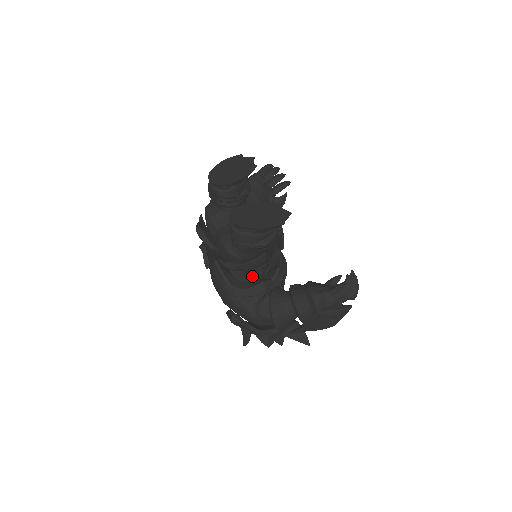
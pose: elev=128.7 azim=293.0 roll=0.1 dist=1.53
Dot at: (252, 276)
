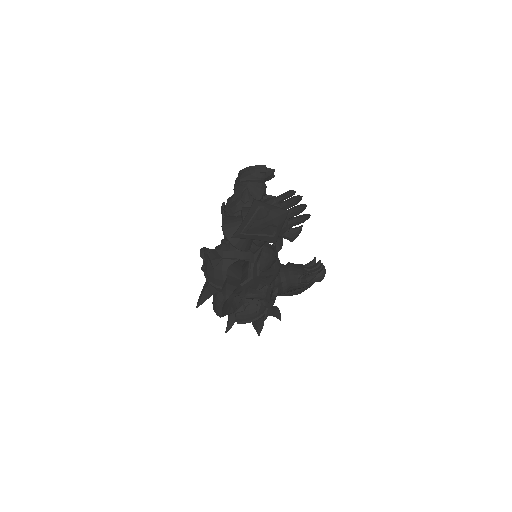
Dot at: occluded
